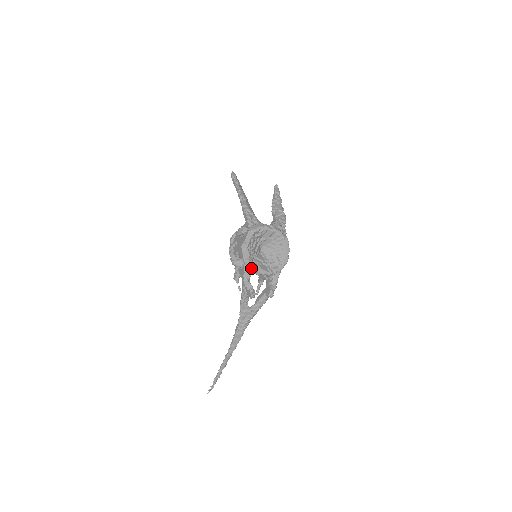
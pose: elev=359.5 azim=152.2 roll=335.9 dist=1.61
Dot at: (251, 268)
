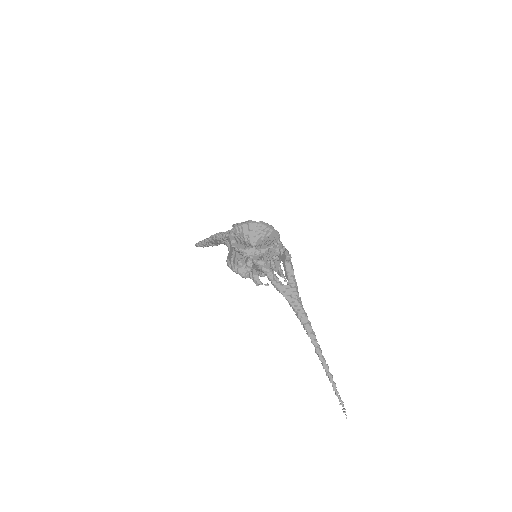
Dot at: (253, 251)
